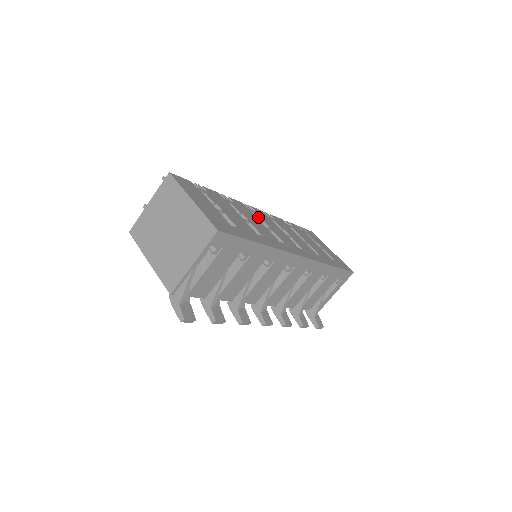
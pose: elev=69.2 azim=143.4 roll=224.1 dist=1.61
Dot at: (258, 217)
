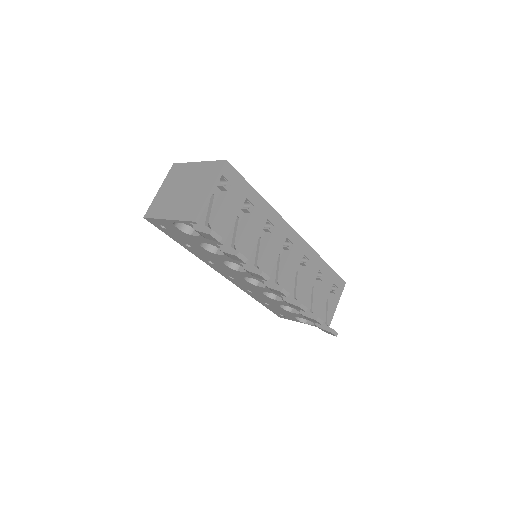
Dot at: occluded
